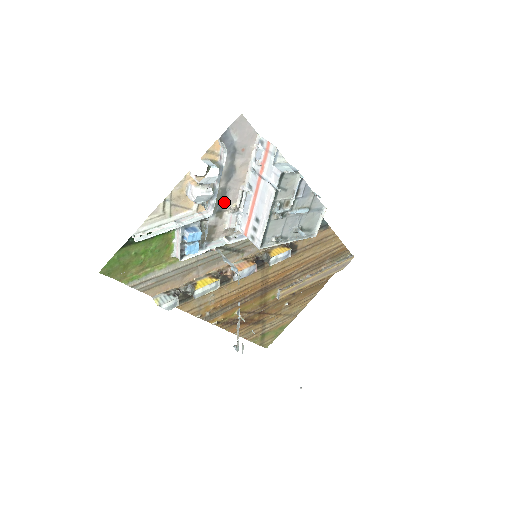
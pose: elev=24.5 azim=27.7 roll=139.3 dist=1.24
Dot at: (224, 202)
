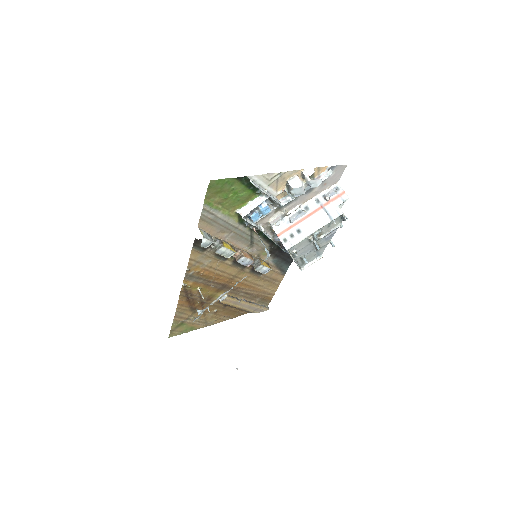
Dot at: (287, 204)
